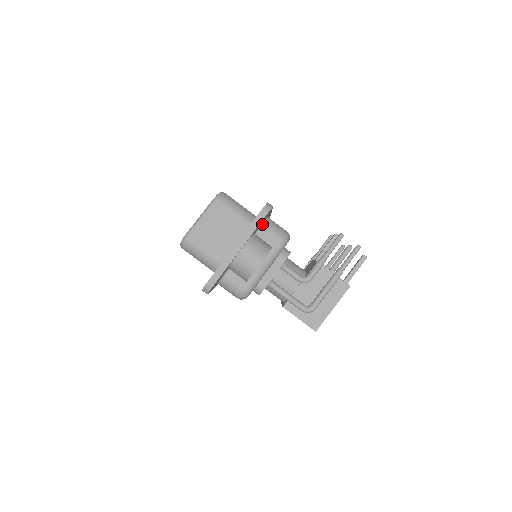
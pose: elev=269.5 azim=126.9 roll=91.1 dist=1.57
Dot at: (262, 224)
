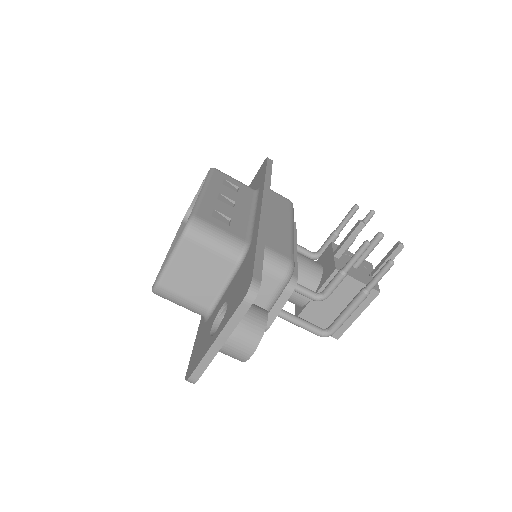
Dot at: occluded
